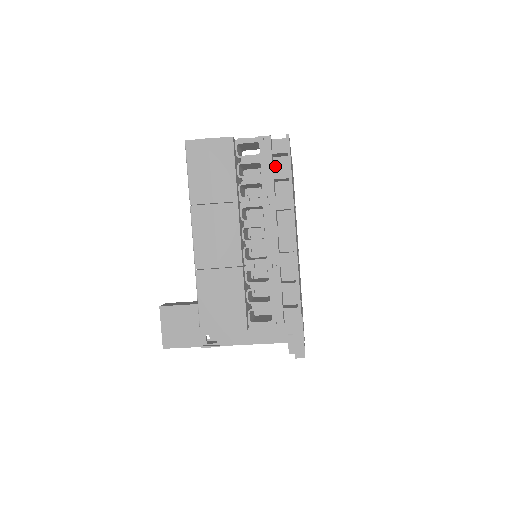
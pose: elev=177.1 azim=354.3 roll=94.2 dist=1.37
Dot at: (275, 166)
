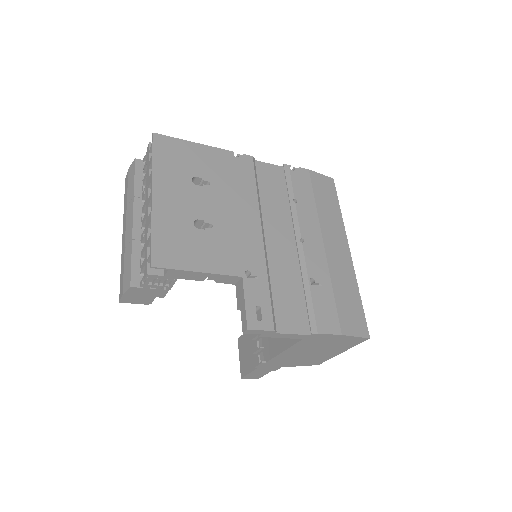
Dot at: occluded
